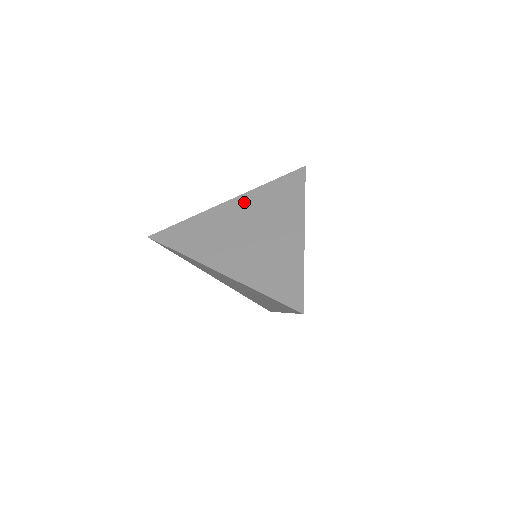
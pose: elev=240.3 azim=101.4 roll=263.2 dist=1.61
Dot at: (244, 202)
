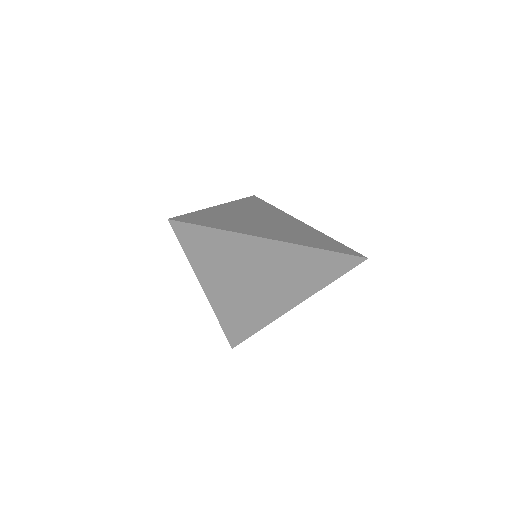
Dot at: (282, 252)
